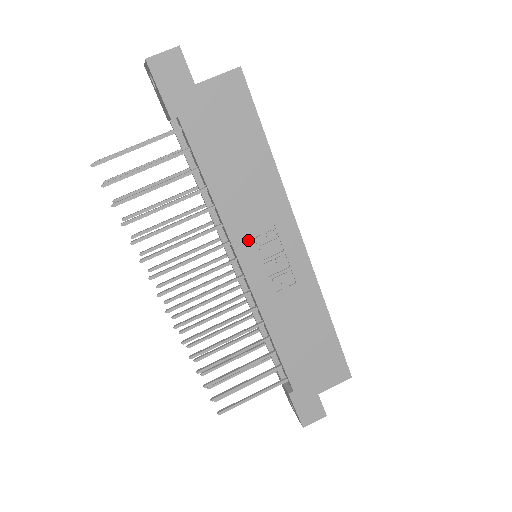
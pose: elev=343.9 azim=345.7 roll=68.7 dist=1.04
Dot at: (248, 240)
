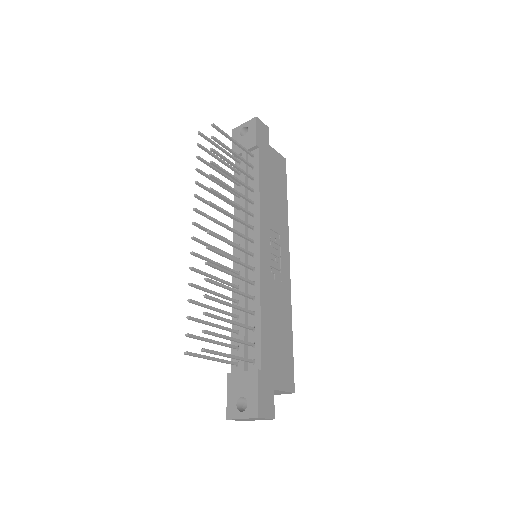
Dot at: (267, 232)
